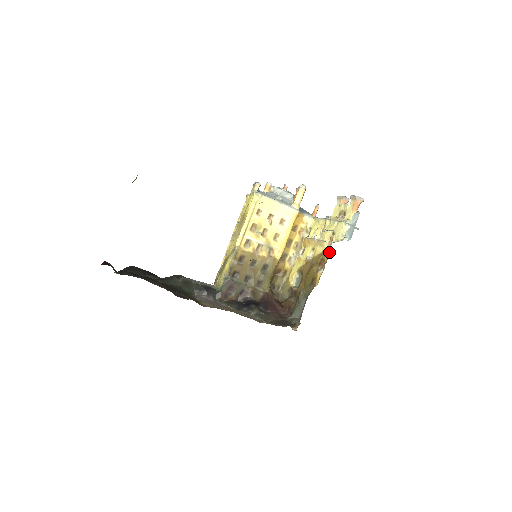
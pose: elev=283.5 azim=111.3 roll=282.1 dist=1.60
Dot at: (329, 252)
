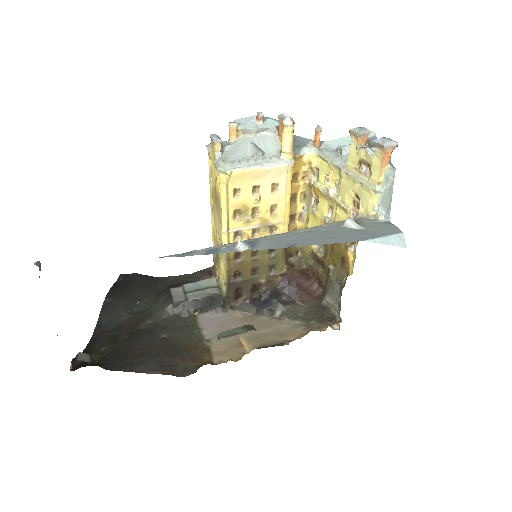
Dot at: occluded
